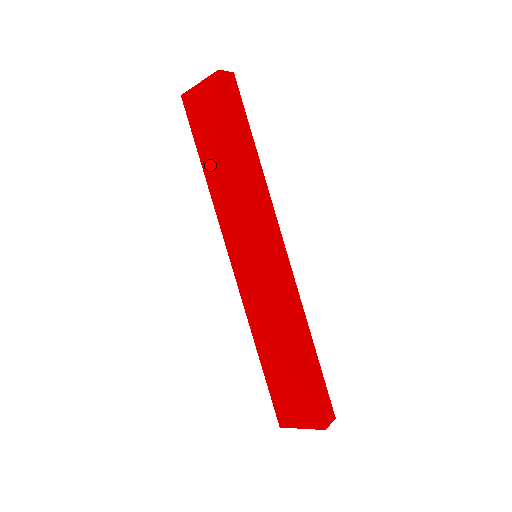
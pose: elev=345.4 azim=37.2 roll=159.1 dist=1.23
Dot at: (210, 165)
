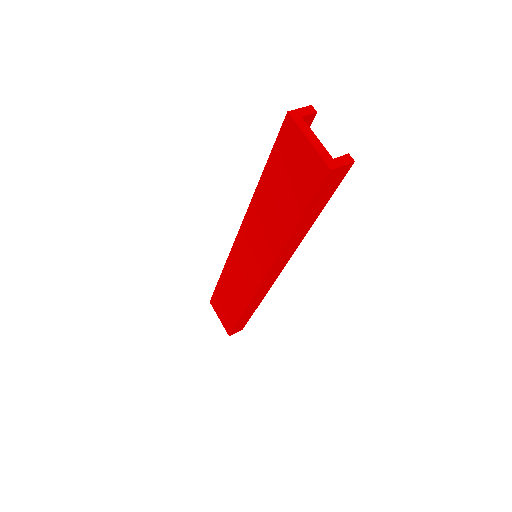
Dot at: (267, 189)
